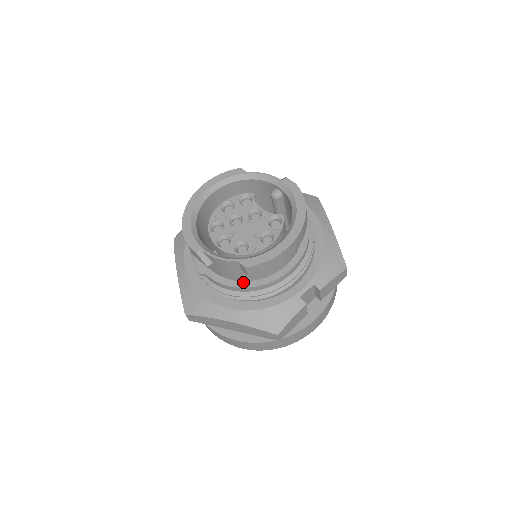
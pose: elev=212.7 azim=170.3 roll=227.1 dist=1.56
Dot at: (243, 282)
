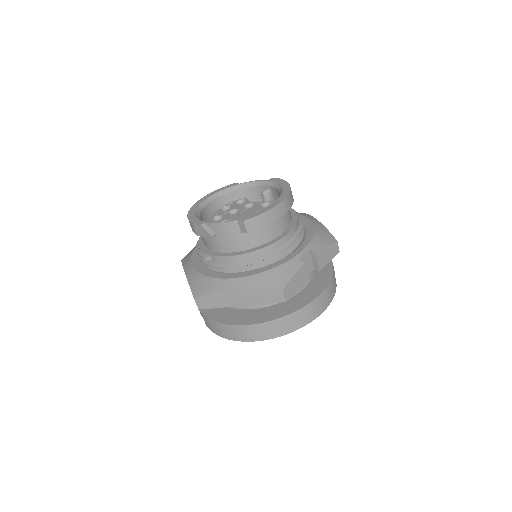
Dot at: (244, 251)
